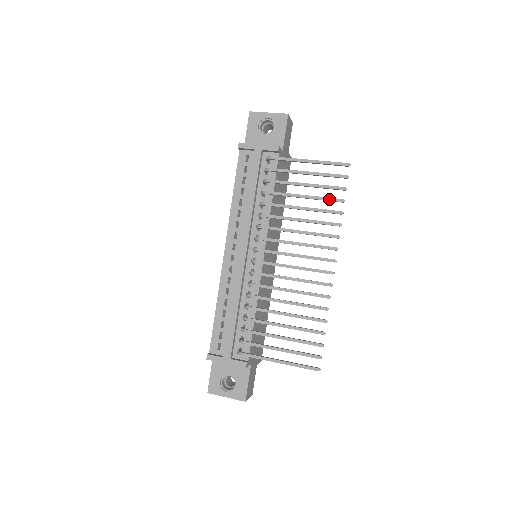
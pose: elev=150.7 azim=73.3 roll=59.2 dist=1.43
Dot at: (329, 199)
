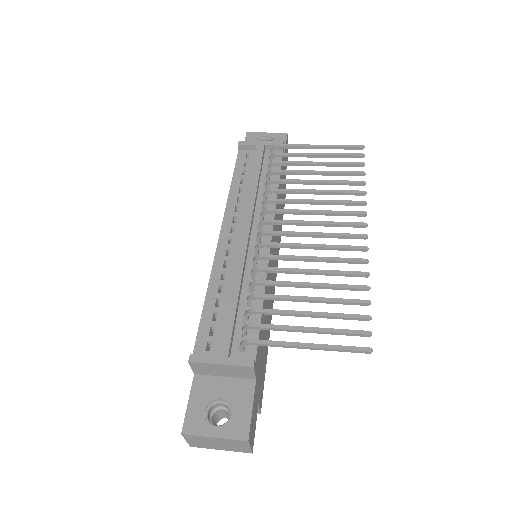
Dot at: (347, 172)
